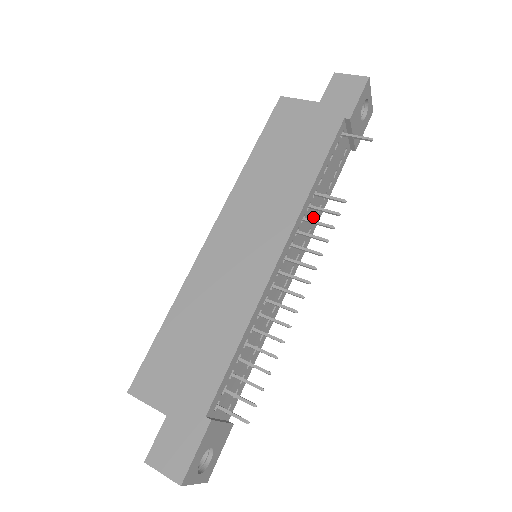
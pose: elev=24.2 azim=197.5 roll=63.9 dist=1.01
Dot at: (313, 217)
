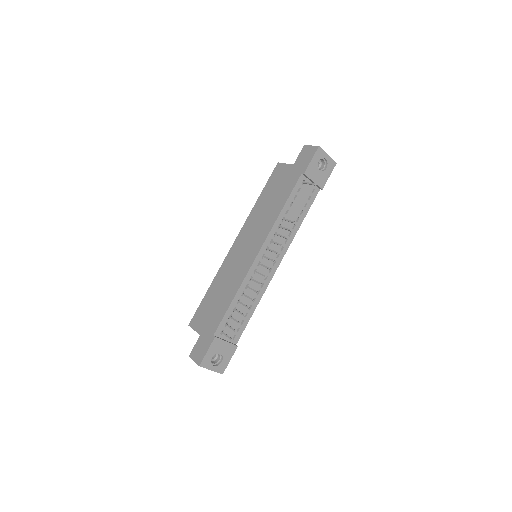
Dot at: (288, 232)
